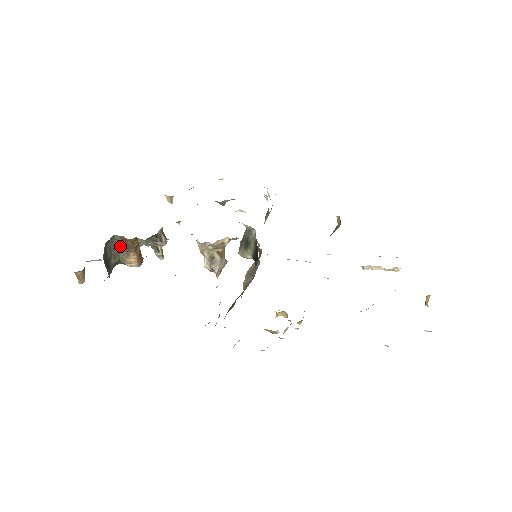
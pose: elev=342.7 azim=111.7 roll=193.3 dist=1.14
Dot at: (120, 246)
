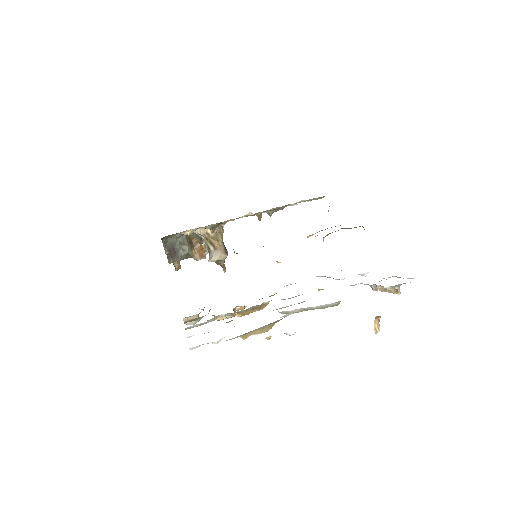
Dot at: (188, 242)
